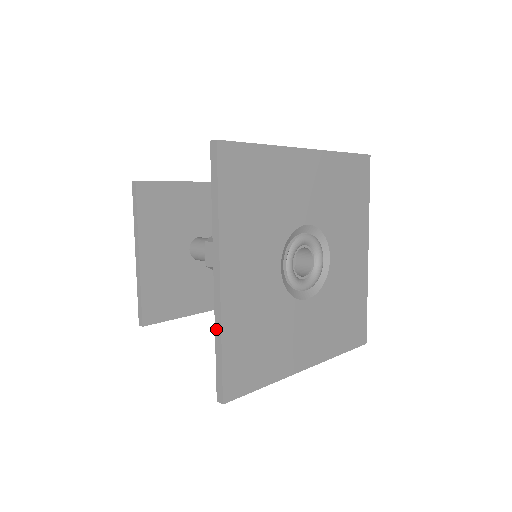
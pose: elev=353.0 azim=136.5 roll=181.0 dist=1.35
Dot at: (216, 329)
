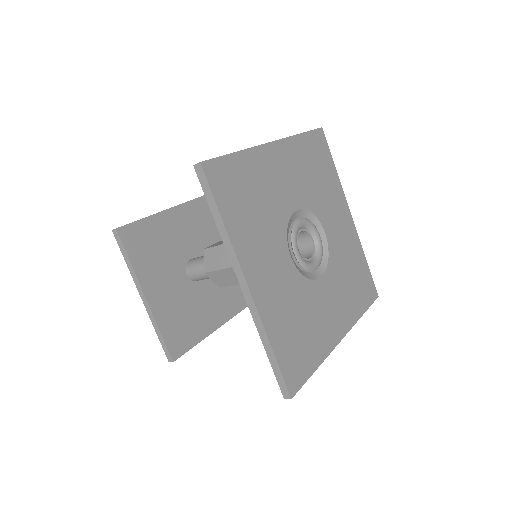
Dot at: occluded
